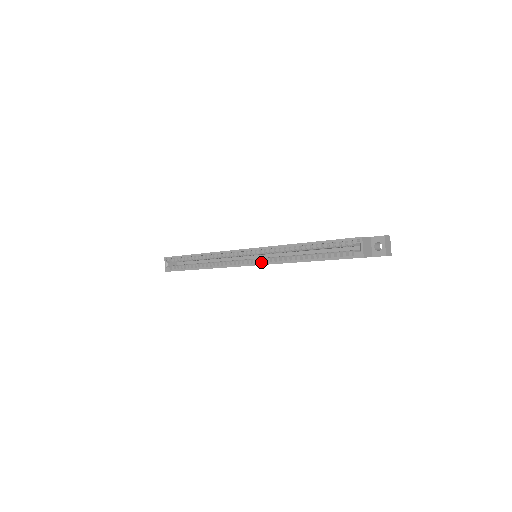
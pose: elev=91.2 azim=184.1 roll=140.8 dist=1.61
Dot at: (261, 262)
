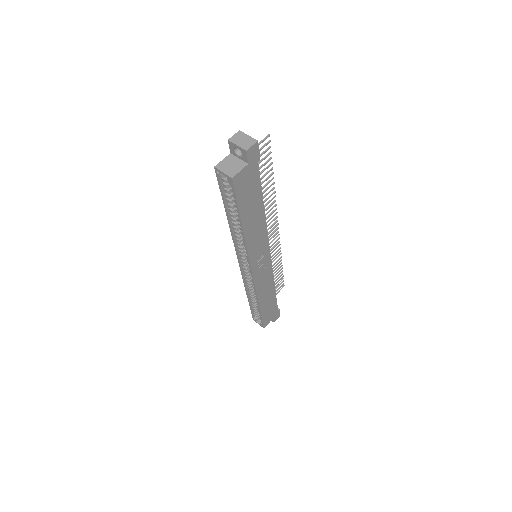
Dot at: occluded
